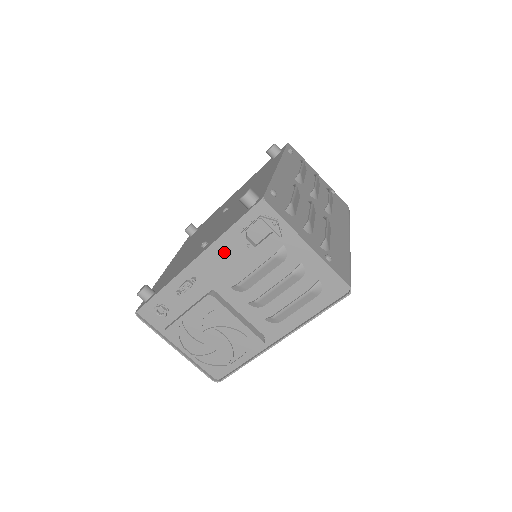
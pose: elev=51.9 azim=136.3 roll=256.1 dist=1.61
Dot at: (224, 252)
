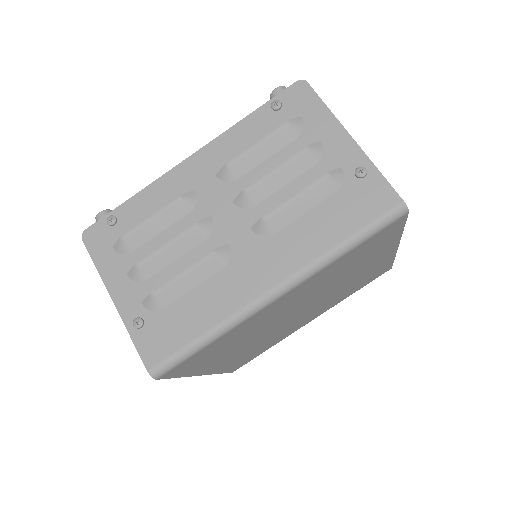
Dot at: occluded
